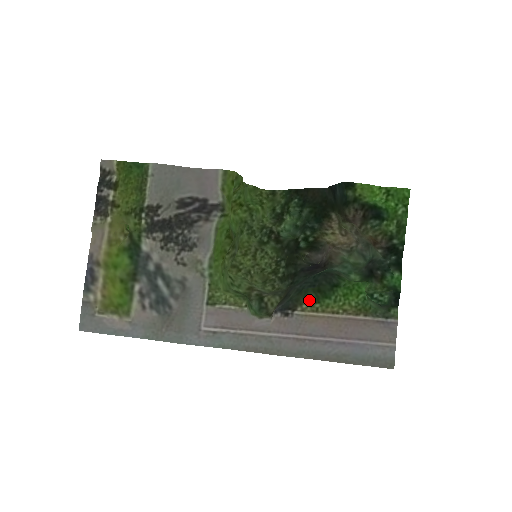
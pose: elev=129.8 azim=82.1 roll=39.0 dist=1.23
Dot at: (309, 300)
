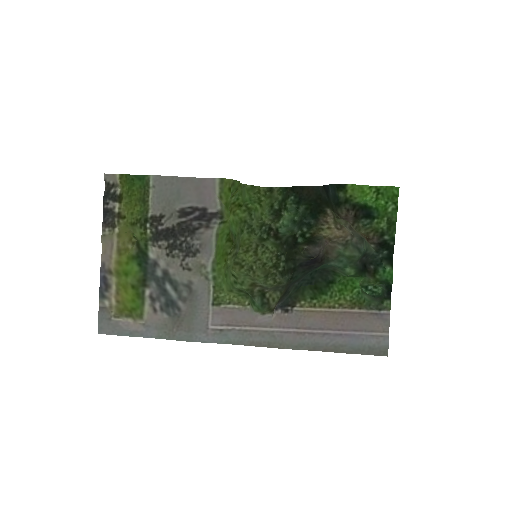
Dot at: (307, 297)
